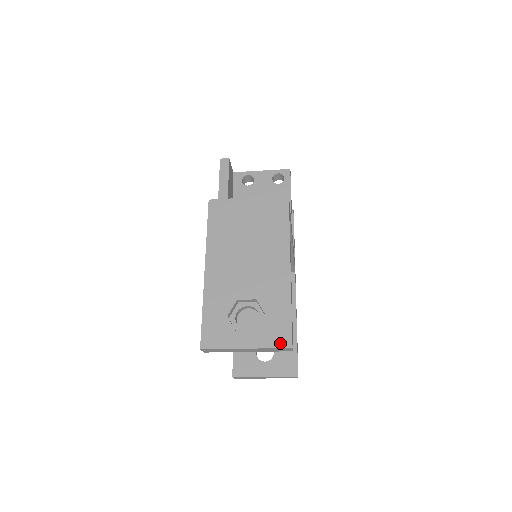
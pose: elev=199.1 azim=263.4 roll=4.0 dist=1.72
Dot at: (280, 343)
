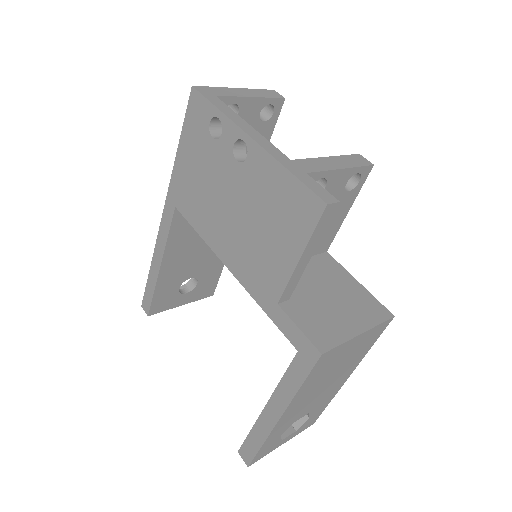
Dot at: (308, 426)
